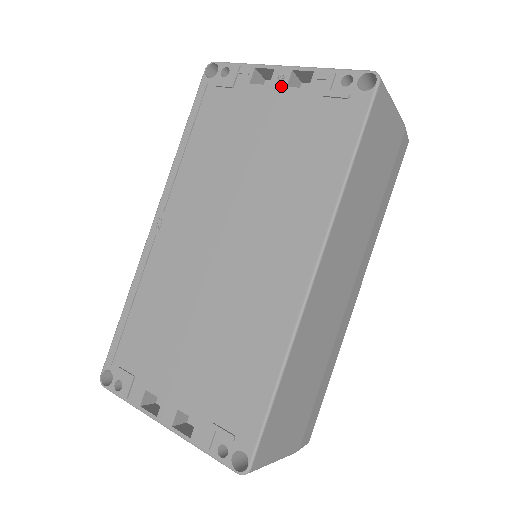
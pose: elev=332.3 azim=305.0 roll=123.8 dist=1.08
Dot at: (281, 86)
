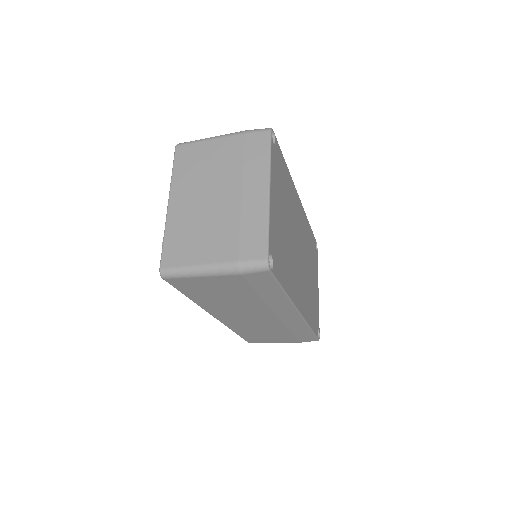
Dot at: occluded
